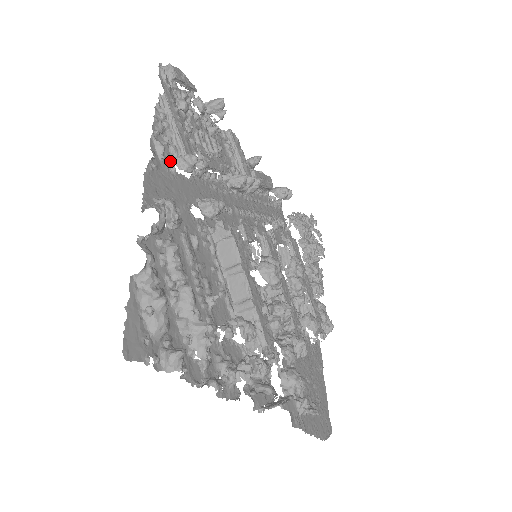
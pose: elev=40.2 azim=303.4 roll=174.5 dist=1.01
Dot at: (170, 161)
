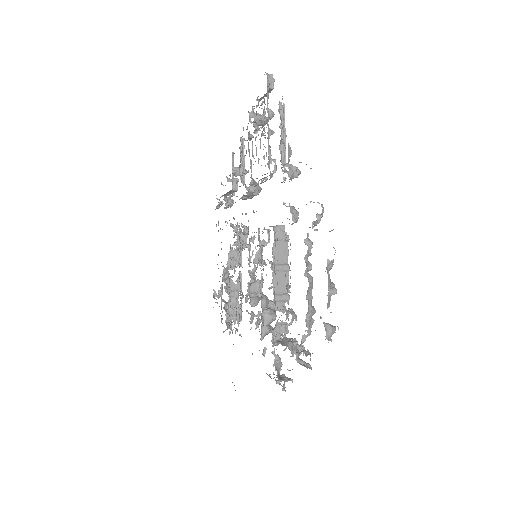
Dot at: (285, 164)
